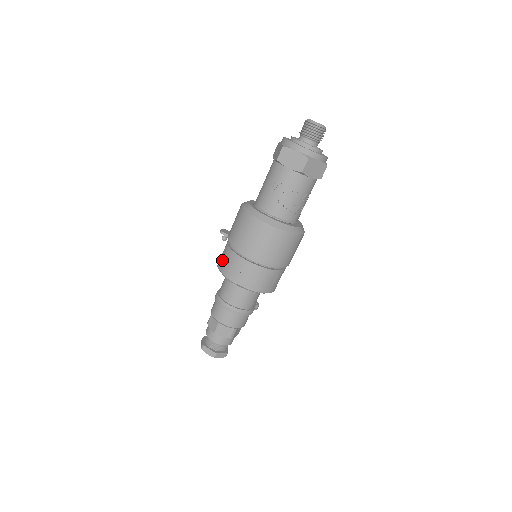
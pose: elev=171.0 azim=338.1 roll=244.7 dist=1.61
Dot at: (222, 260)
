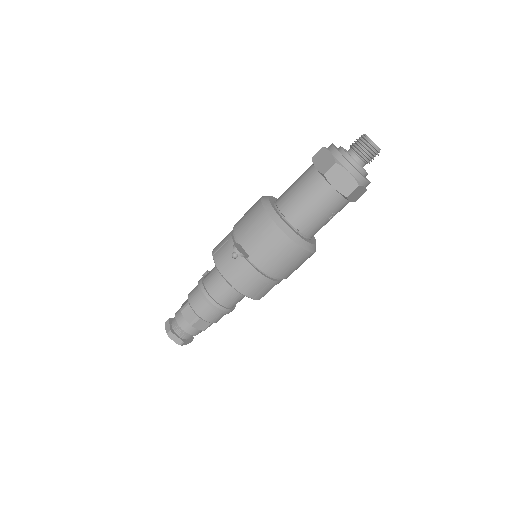
Dot at: (249, 286)
